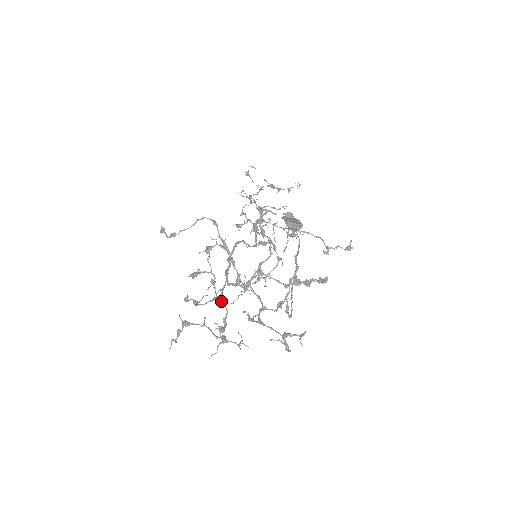
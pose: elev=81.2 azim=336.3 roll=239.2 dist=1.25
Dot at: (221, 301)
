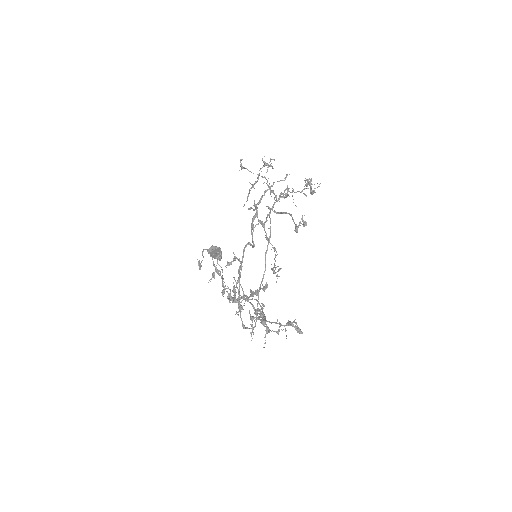
Dot at: (237, 312)
